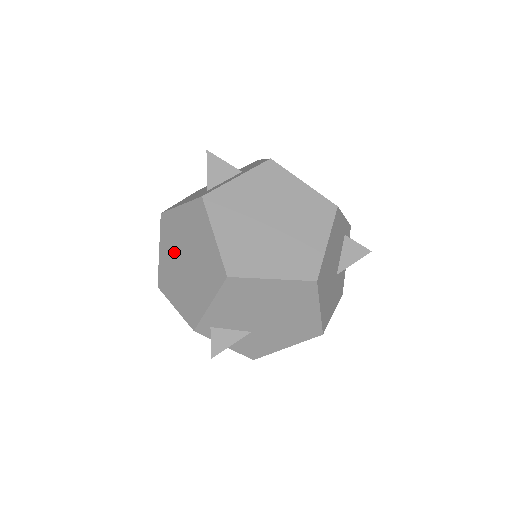
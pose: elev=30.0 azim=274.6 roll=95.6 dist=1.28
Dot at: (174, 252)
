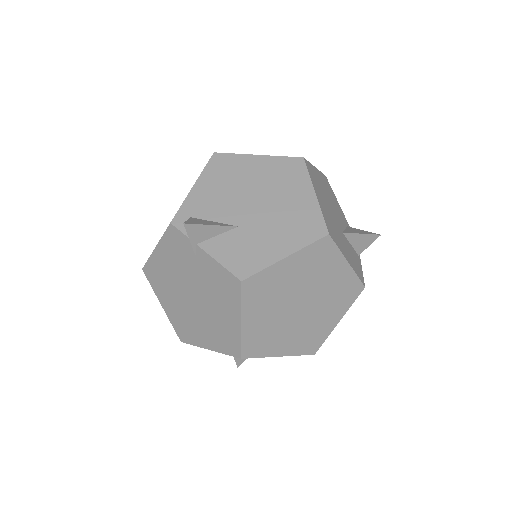
Dot at: occluded
